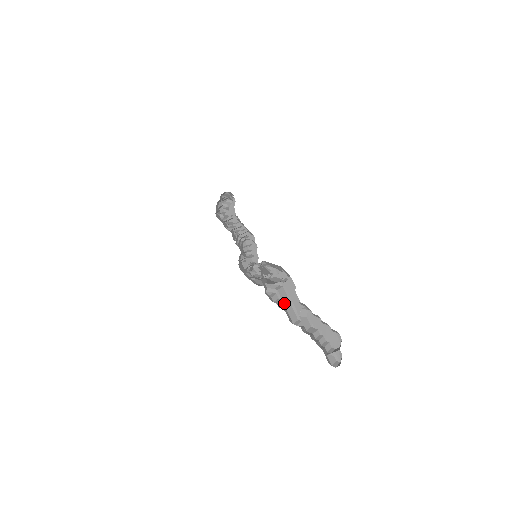
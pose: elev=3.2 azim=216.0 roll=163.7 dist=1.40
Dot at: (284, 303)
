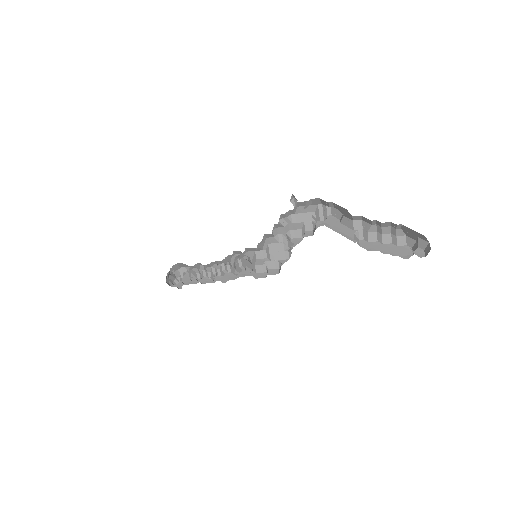
Dot at: occluded
